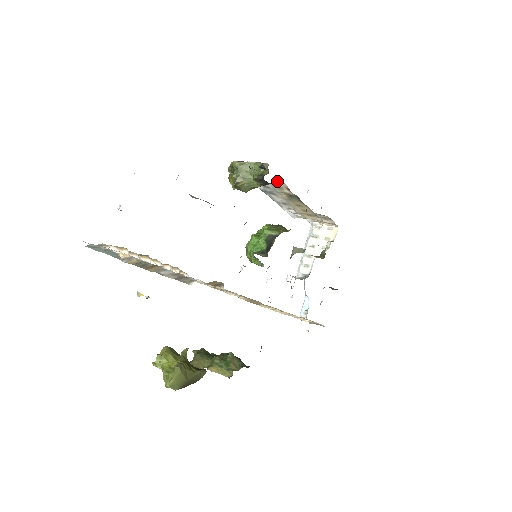
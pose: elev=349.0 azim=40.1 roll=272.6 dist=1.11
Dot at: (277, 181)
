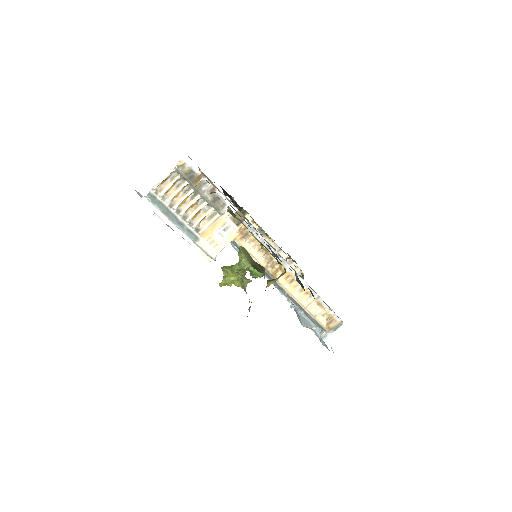
Dot at: occluded
